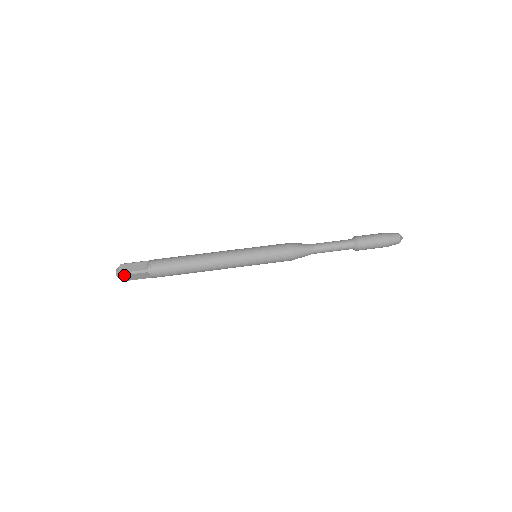
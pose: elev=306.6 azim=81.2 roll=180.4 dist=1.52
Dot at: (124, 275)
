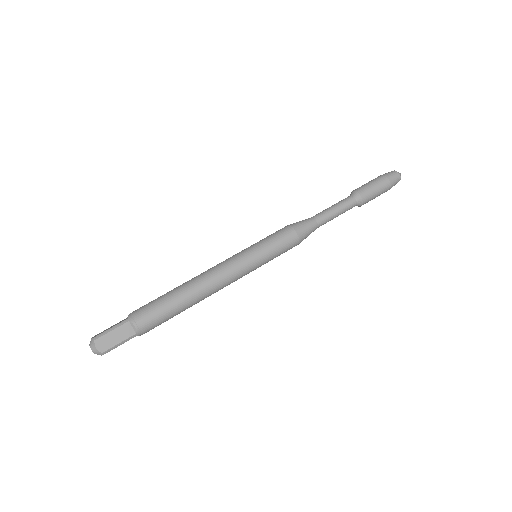
Dot at: (107, 352)
